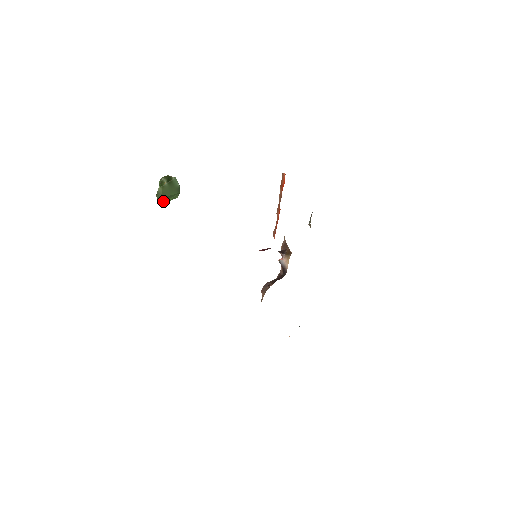
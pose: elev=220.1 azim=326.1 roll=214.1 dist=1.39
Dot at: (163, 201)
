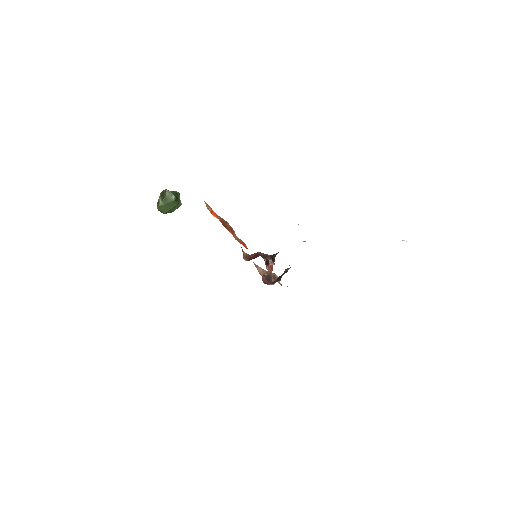
Dot at: (170, 212)
